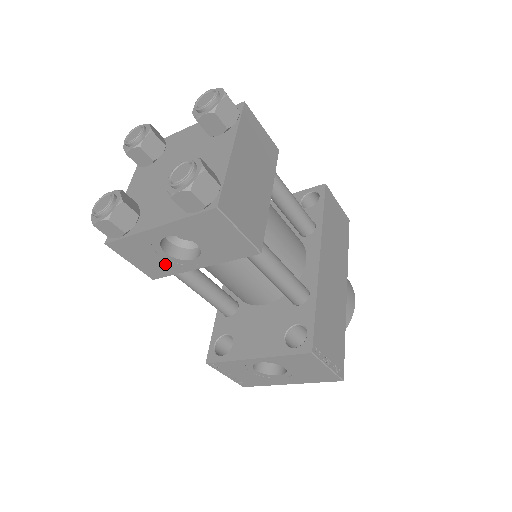
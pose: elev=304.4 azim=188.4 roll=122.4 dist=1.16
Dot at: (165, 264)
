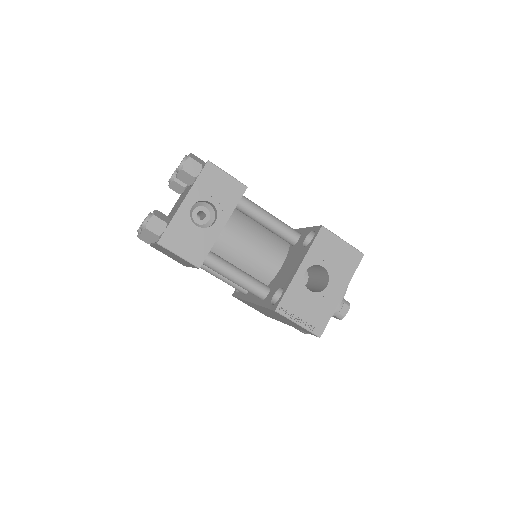
Dot at: (201, 240)
